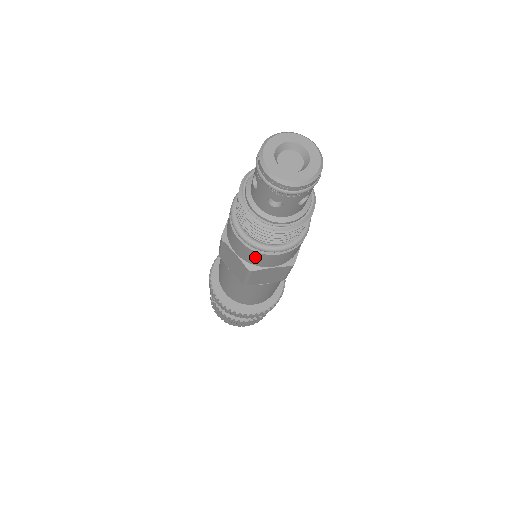
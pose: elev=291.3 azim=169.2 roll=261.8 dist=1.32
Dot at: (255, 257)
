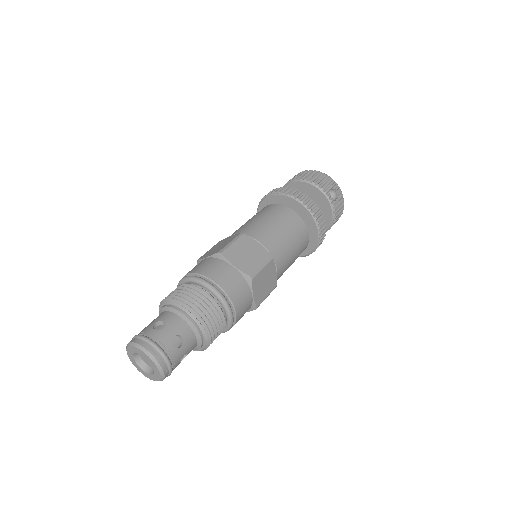
Dot at: occluded
